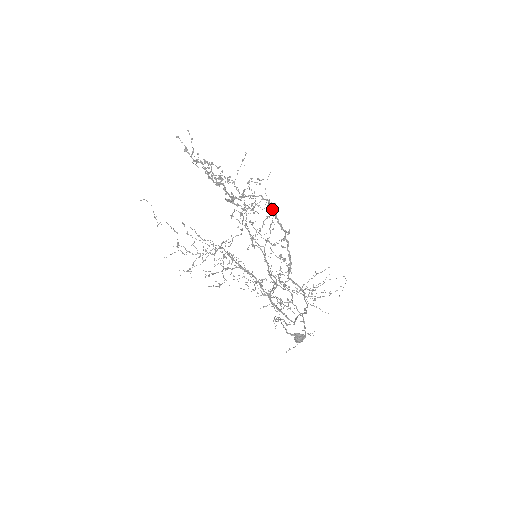
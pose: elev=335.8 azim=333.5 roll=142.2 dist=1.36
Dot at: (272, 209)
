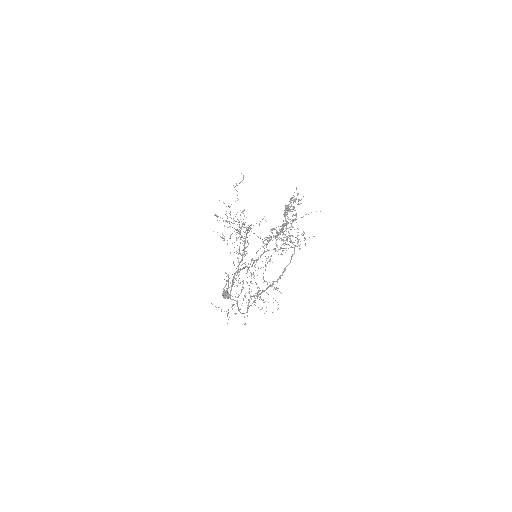
Dot at: occluded
